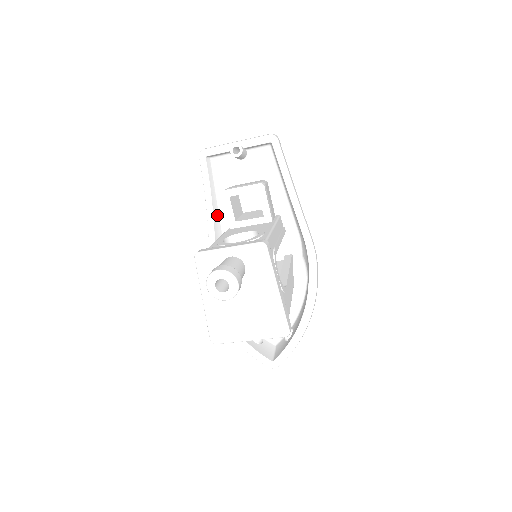
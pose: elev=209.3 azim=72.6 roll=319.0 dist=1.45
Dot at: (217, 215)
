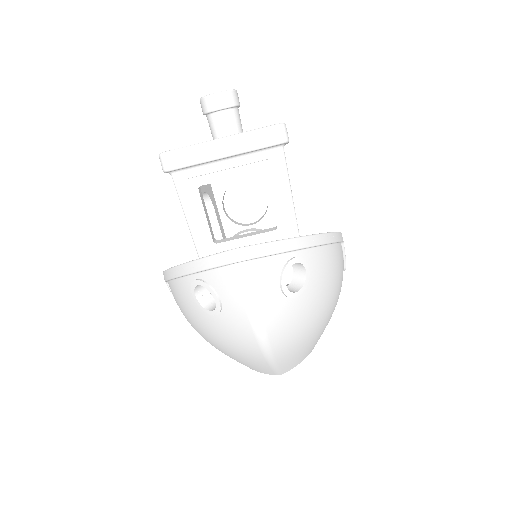
Dot at: occluded
